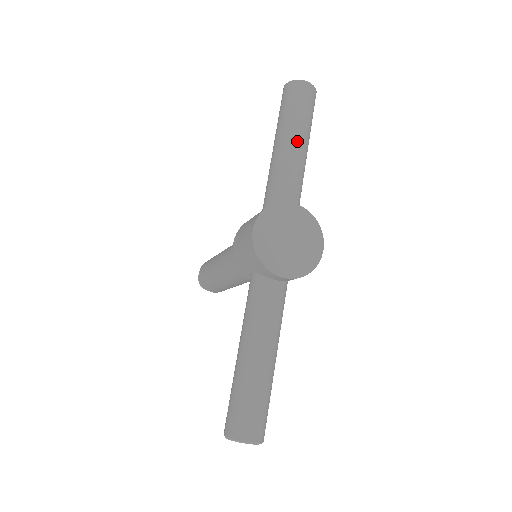
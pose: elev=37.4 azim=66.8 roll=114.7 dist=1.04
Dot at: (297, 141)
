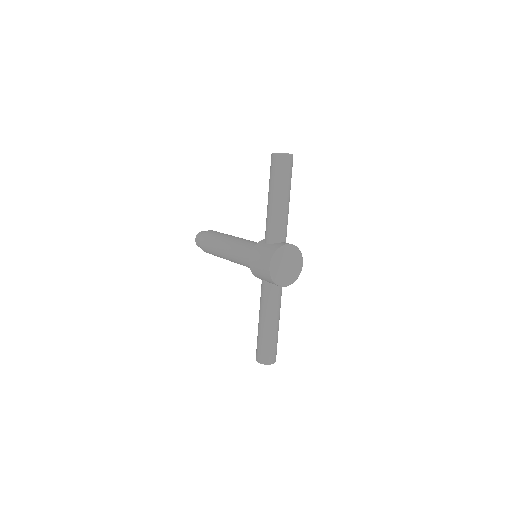
Dot at: (285, 199)
